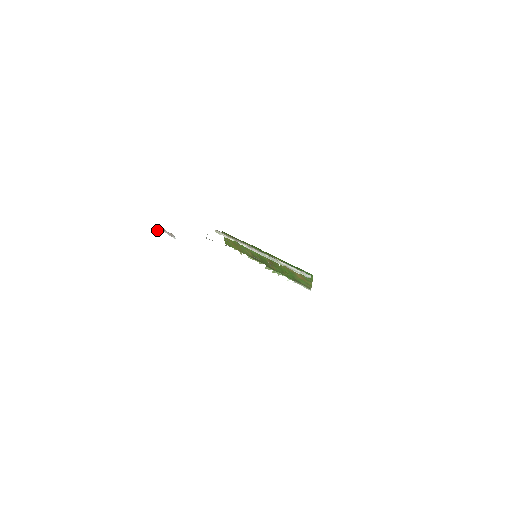
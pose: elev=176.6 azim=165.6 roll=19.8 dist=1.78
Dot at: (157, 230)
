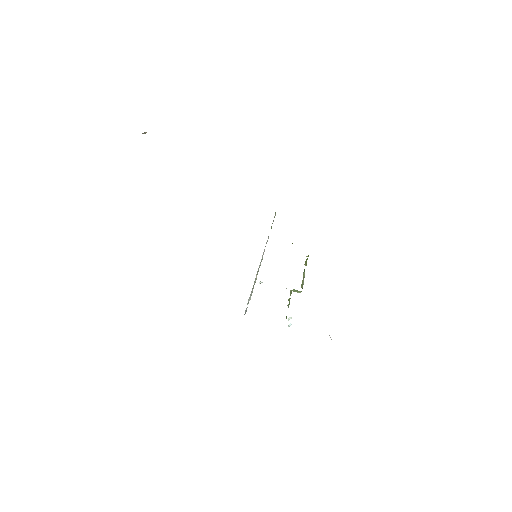
Dot at: (145, 132)
